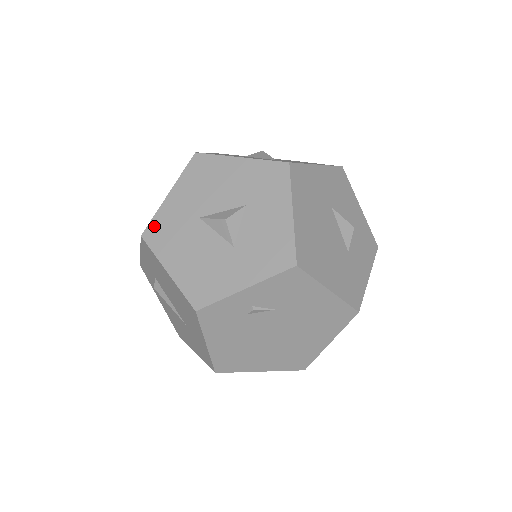
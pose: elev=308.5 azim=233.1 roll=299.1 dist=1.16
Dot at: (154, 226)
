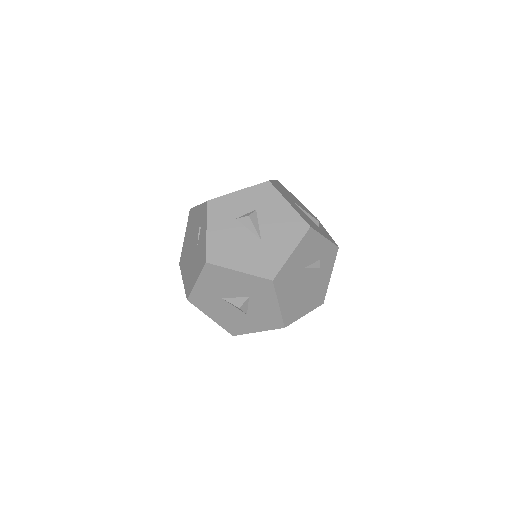
Dot at: (193, 297)
